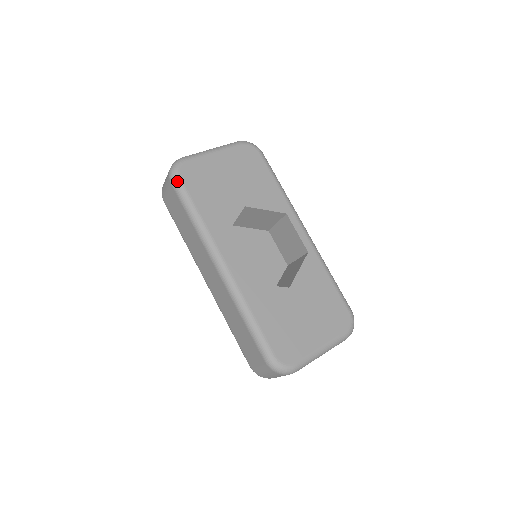
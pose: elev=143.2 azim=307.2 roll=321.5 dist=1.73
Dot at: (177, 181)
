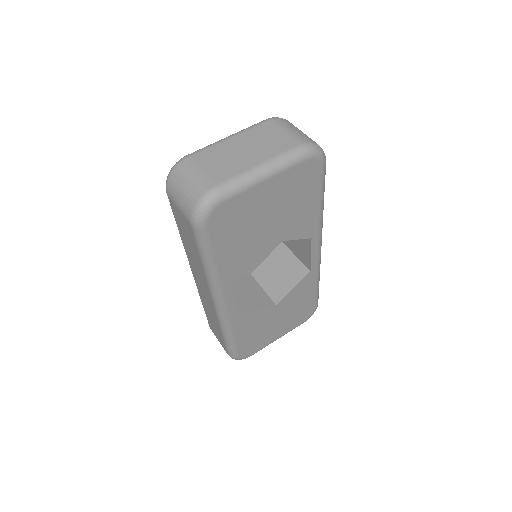
Dot at: (201, 230)
